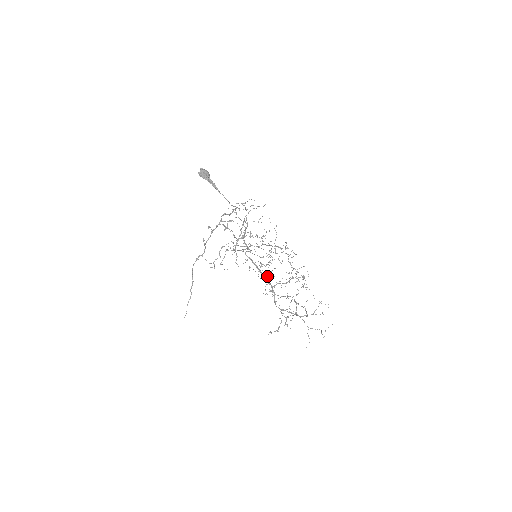
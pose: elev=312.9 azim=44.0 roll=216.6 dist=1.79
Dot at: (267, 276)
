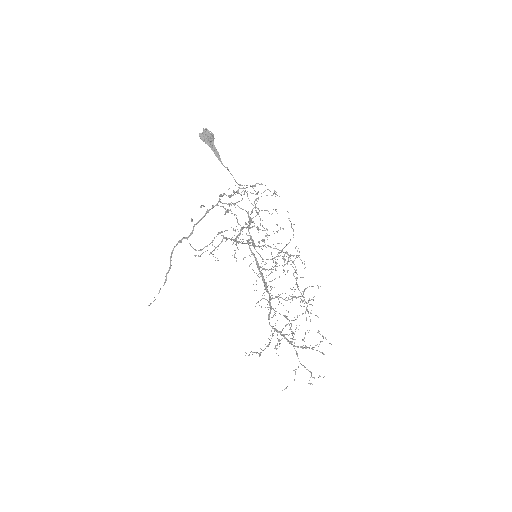
Dot at: (266, 284)
